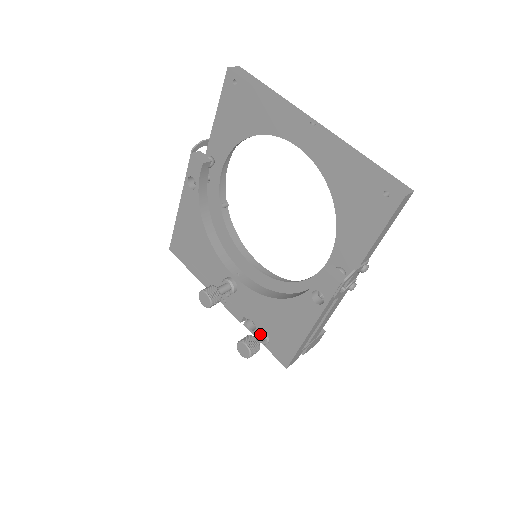
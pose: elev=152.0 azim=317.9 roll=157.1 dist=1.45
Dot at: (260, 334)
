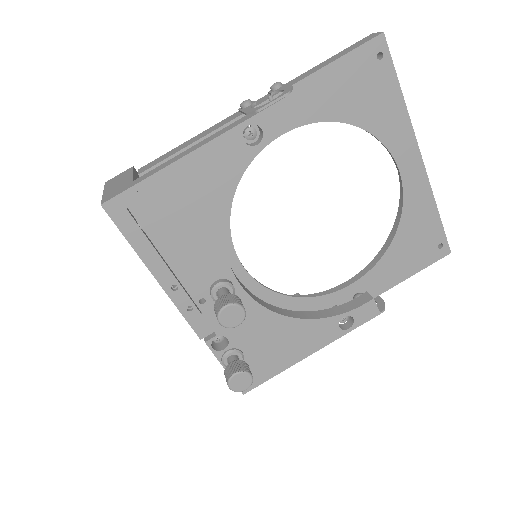
Dot at: (237, 356)
